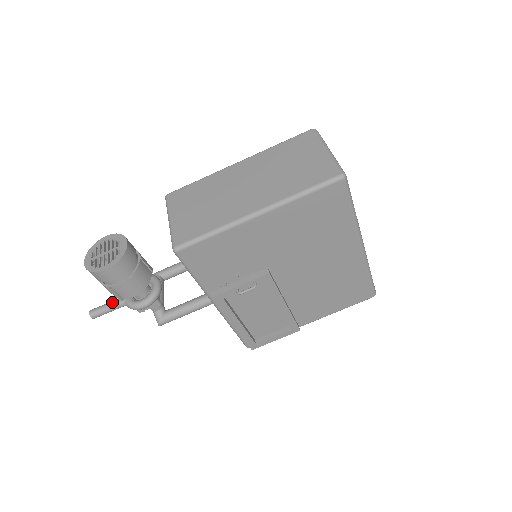
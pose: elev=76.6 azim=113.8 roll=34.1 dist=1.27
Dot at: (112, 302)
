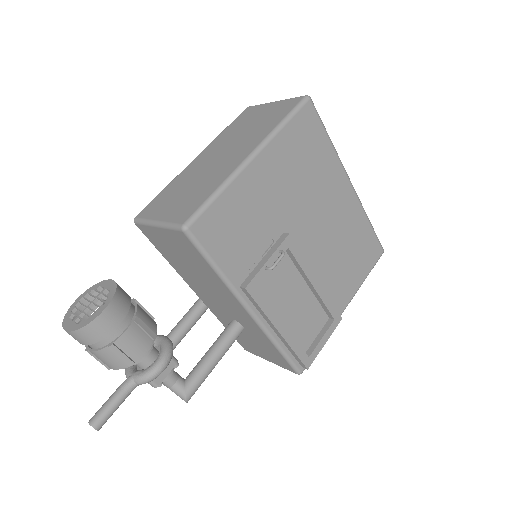
Dot at: (115, 391)
